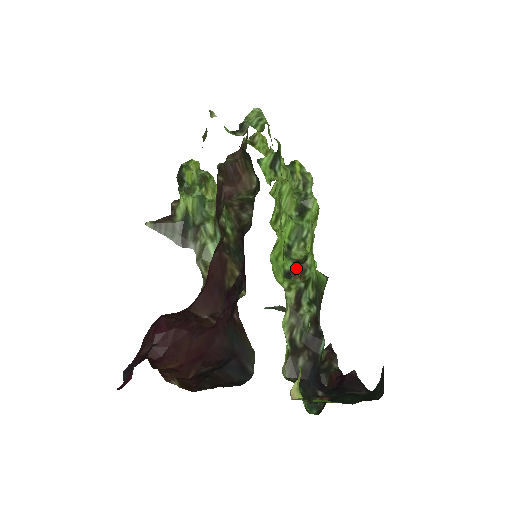
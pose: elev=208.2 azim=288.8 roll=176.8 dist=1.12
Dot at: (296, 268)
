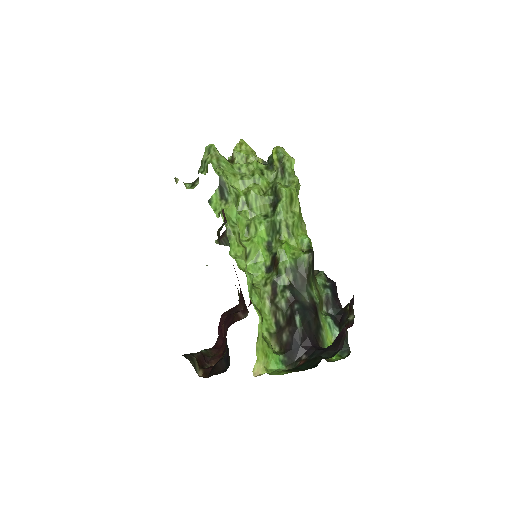
Dot at: (273, 262)
